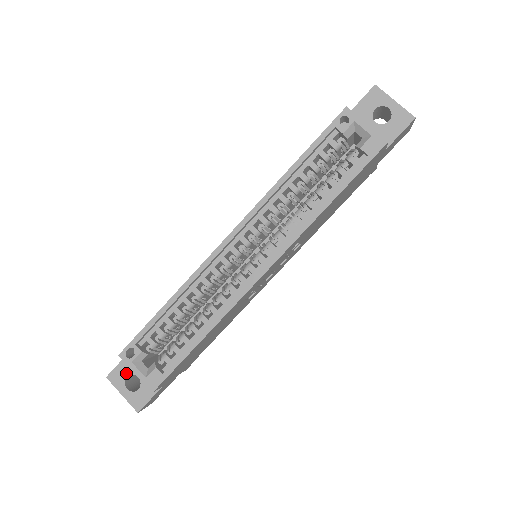
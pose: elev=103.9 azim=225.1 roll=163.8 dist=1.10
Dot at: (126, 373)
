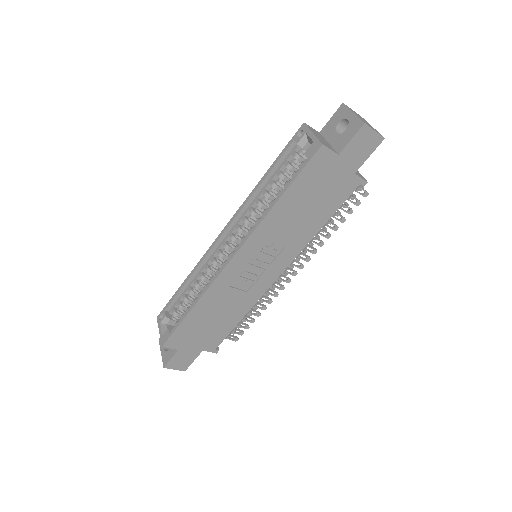
Dot at: occluded
